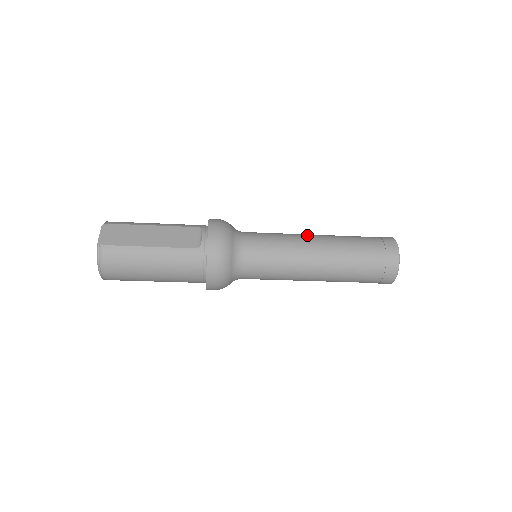
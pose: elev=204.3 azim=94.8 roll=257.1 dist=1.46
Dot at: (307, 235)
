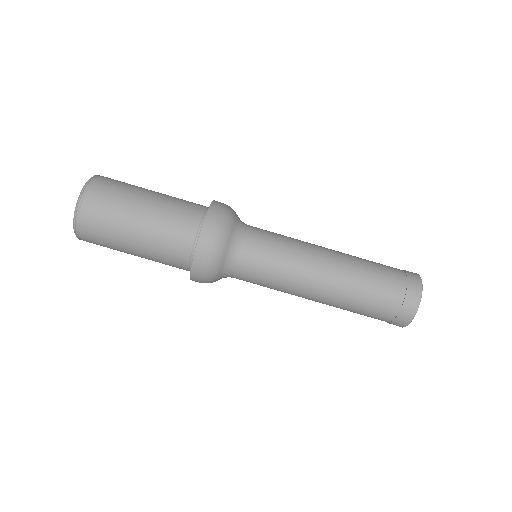
Dot at: occluded
